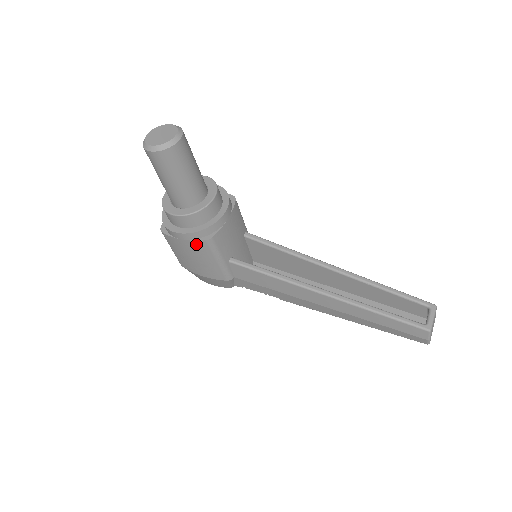
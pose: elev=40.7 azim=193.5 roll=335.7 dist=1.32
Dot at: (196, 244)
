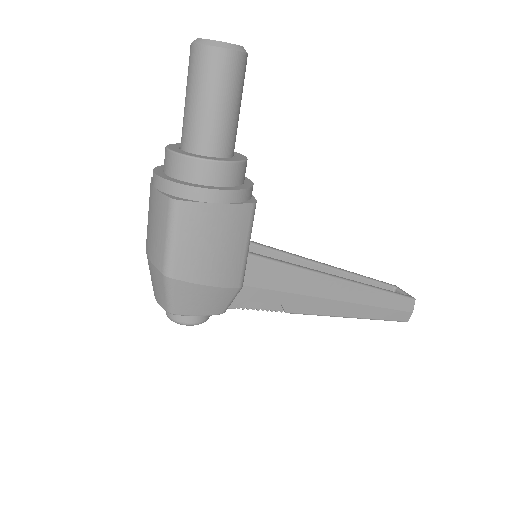
Dot at: (238, 211)
